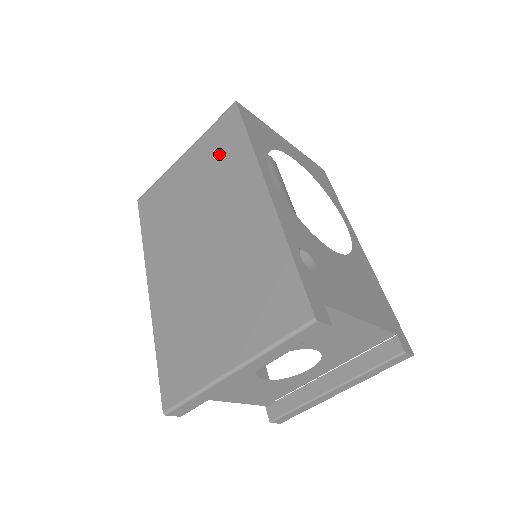
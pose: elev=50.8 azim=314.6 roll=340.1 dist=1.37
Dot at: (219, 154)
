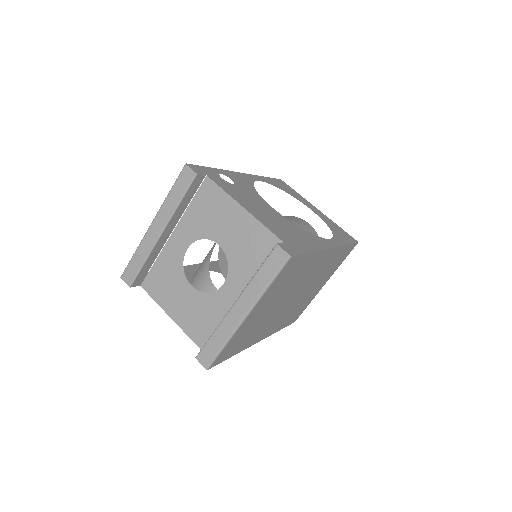
Dot at: occluded
